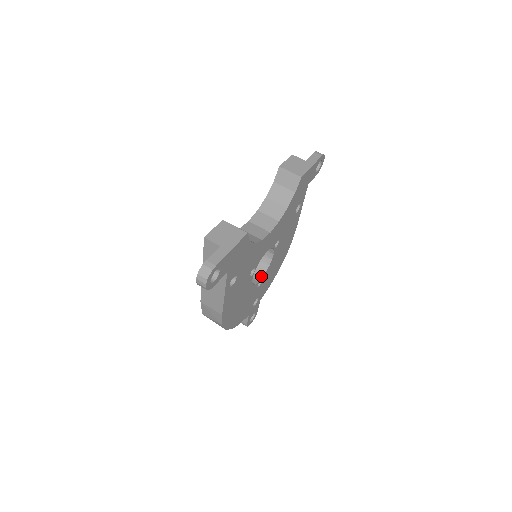
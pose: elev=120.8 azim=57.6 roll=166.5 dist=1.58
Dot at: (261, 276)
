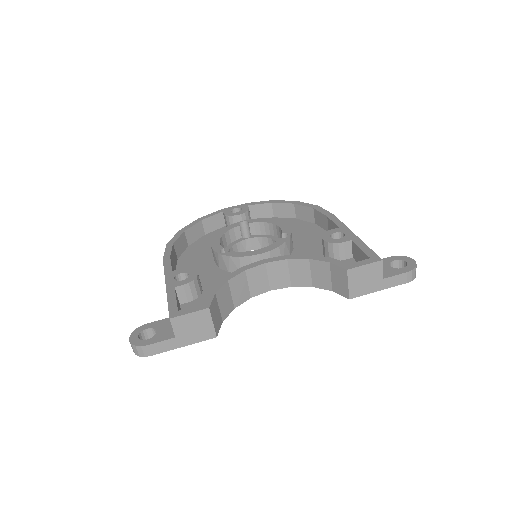
Dot at: (254, 248)
